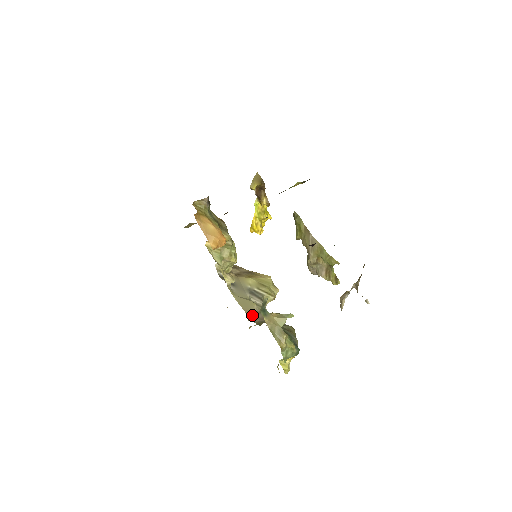
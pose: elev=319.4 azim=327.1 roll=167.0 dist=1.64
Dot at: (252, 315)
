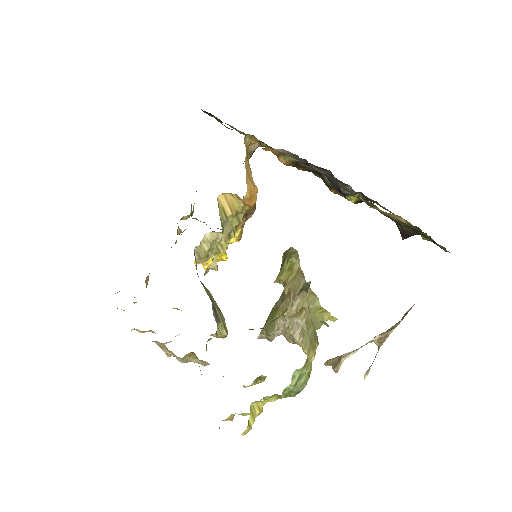
Dot at: occluded
